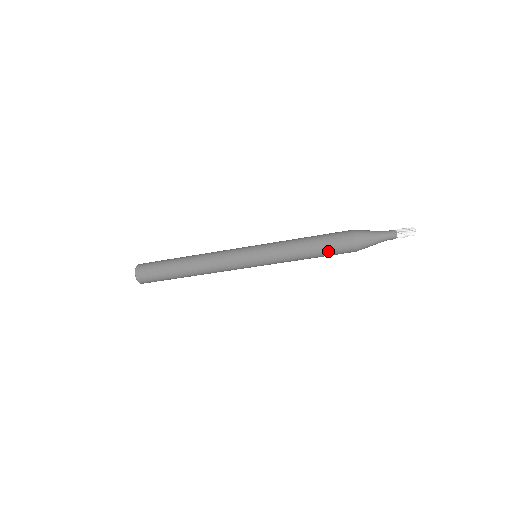
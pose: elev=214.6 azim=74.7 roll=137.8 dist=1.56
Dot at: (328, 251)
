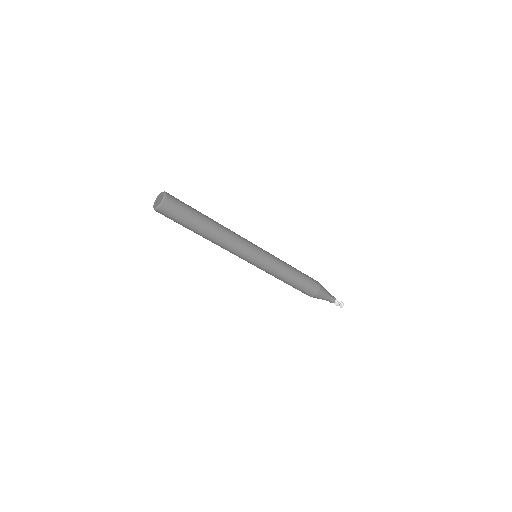
Dot at: (303, 286)
